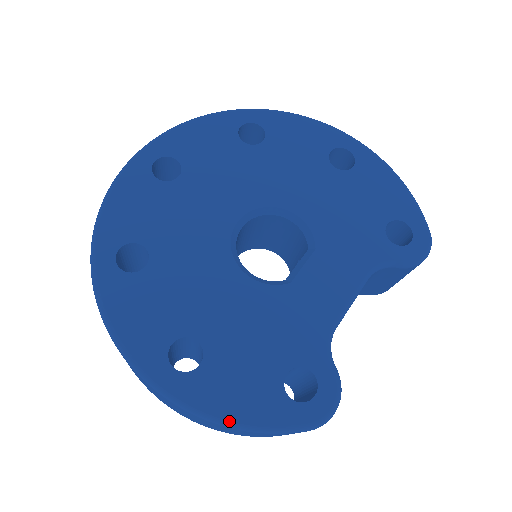
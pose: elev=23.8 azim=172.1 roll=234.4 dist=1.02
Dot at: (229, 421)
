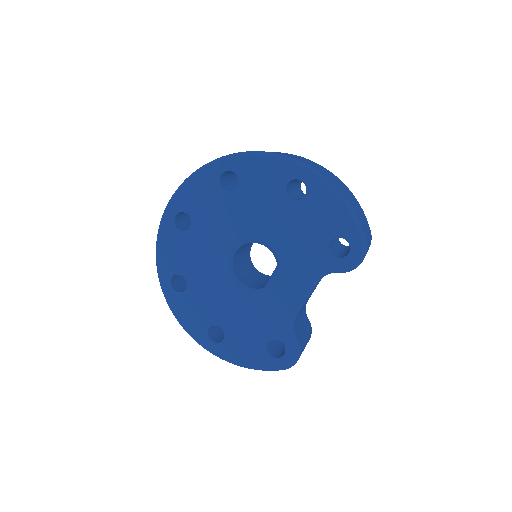
Dot at: (242, 366)
